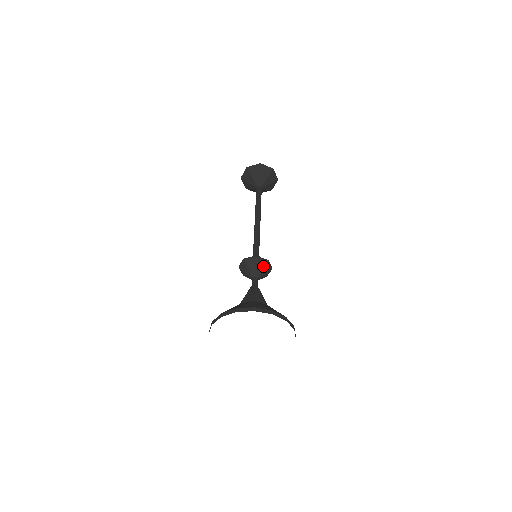
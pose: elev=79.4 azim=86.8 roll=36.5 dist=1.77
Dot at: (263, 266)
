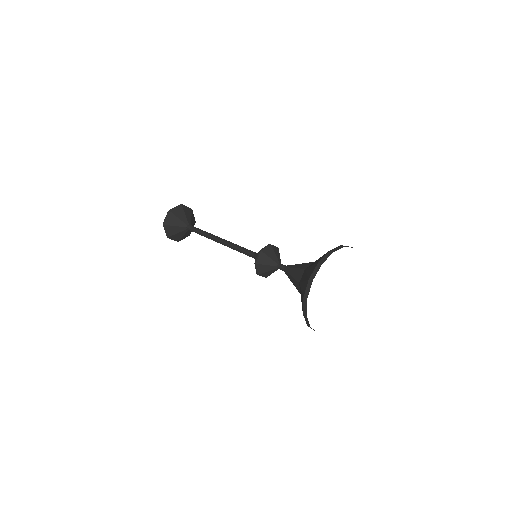
Dot at: (272, 251)
